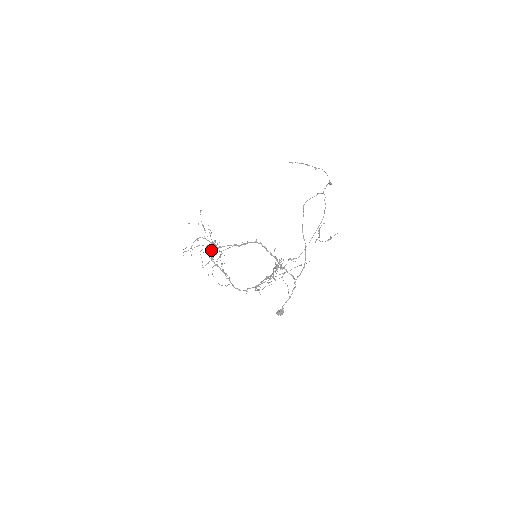
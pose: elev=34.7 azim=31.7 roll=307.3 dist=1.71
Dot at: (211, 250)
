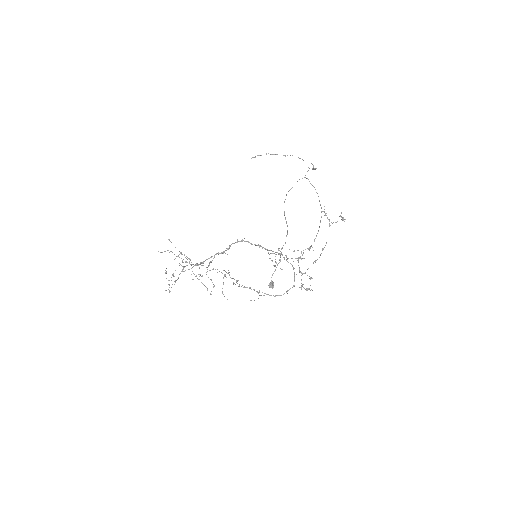
Dot at: occluded
